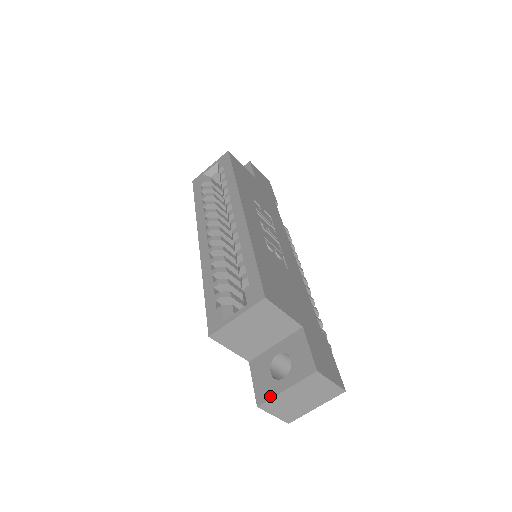
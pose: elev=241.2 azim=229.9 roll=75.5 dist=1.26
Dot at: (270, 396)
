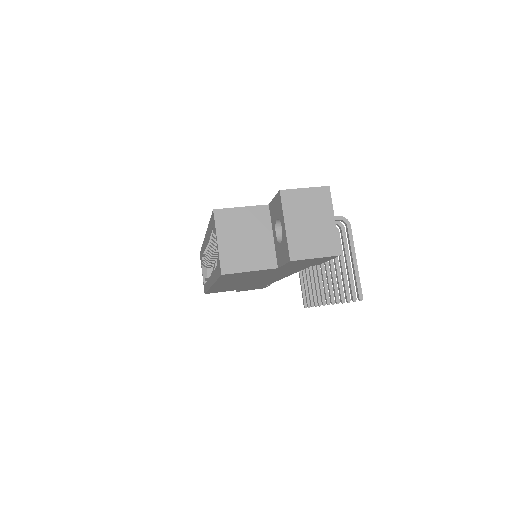
Dot at: (286, 244)
